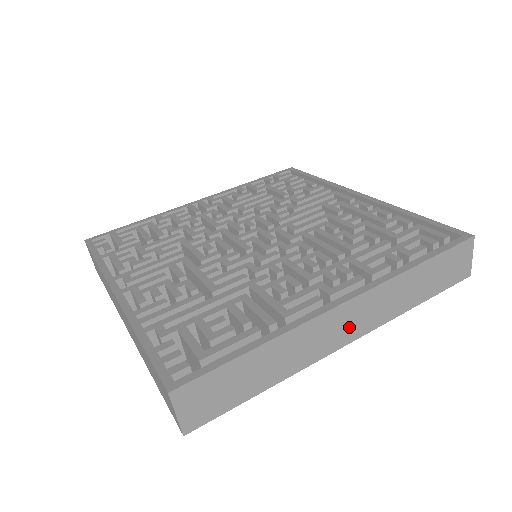
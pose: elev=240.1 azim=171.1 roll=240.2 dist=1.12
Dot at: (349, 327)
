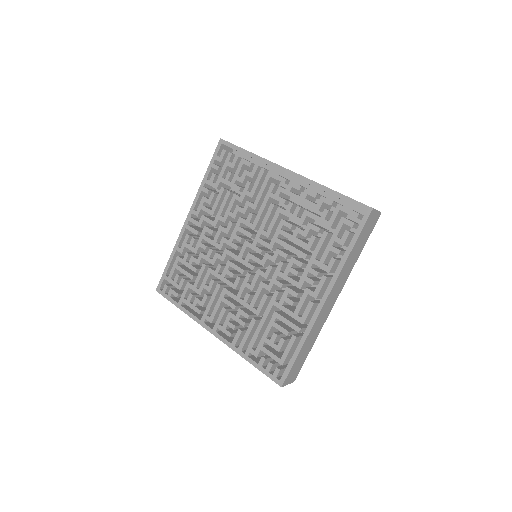
Dot at: (332, 300)
